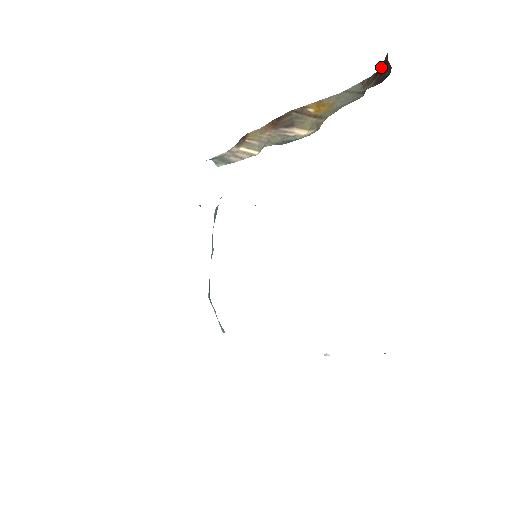
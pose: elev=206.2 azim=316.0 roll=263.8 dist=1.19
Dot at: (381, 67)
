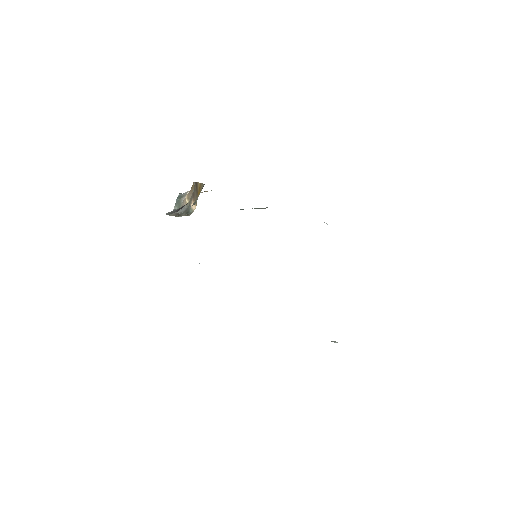
Dot at: occluded
